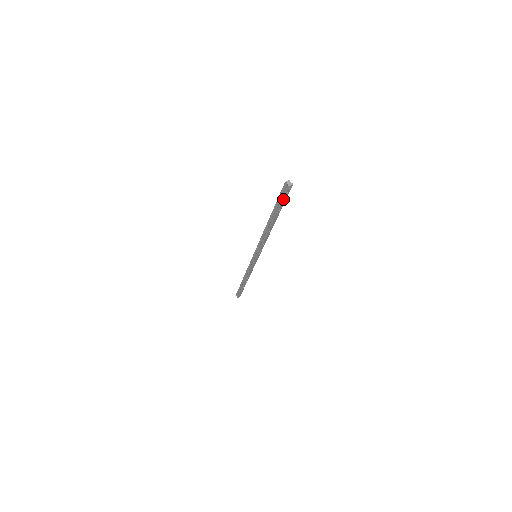
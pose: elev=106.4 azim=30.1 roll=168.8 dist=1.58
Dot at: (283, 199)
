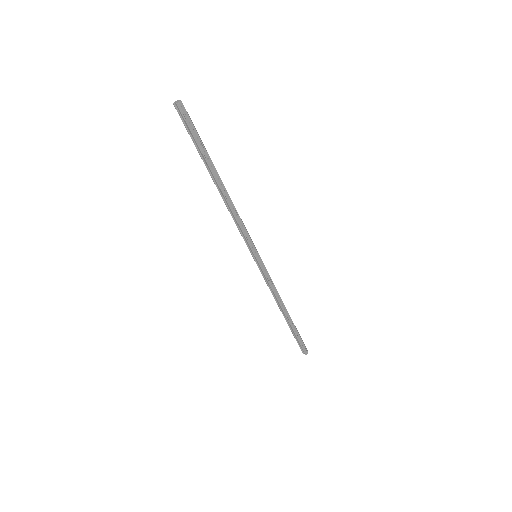
Dot at: (191, 130)
